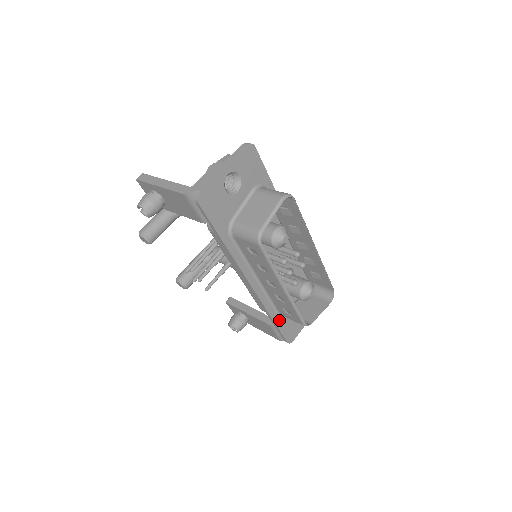
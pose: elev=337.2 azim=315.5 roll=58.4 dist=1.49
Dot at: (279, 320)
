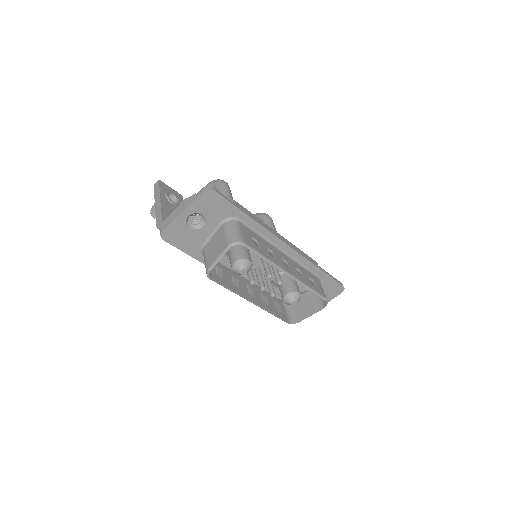
Dot at: occluded
